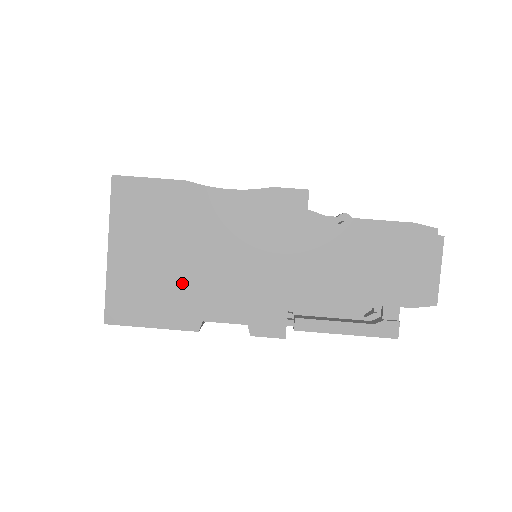
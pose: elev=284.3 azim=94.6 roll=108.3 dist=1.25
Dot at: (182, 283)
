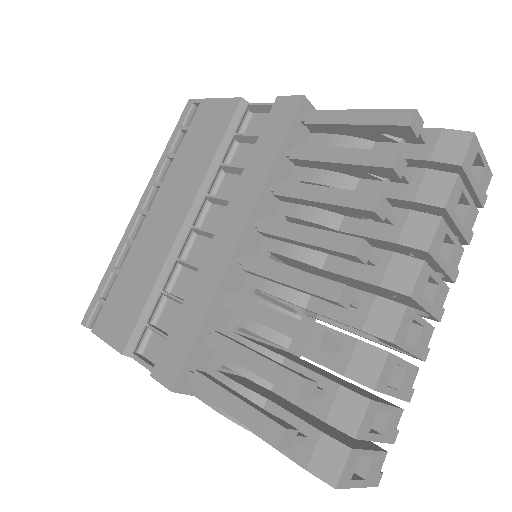
Dot at: occluded
